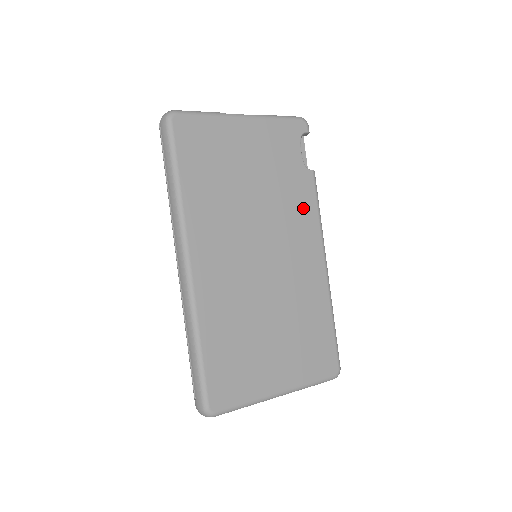
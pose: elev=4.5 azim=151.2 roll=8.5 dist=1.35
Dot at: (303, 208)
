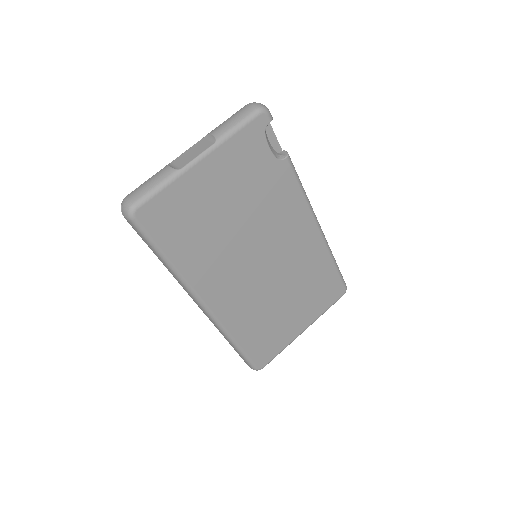
Dot at: (287, 199)
